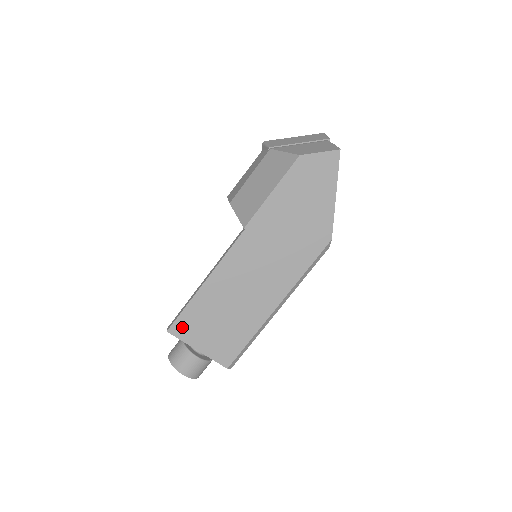
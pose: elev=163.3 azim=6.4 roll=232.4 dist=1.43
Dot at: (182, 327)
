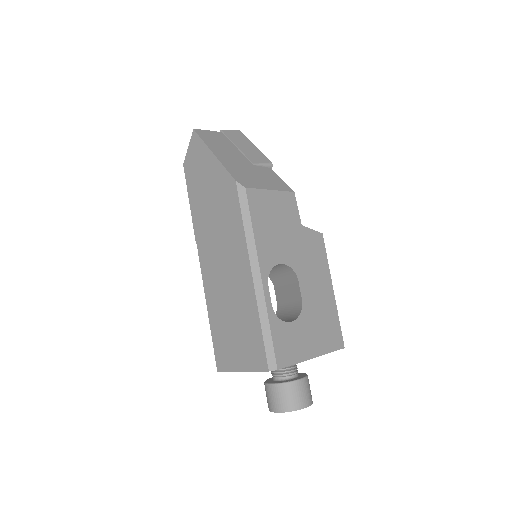
Dot at: (221, 359)
